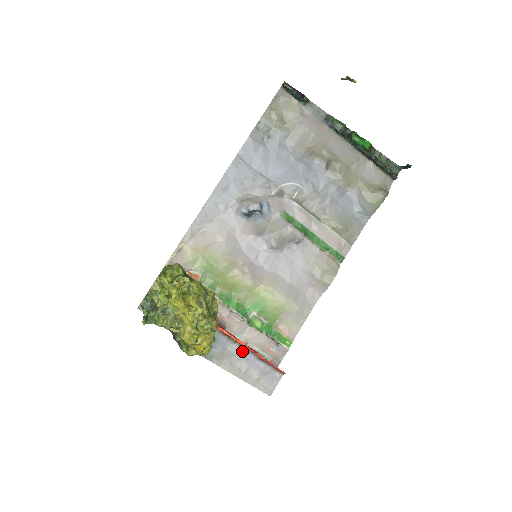
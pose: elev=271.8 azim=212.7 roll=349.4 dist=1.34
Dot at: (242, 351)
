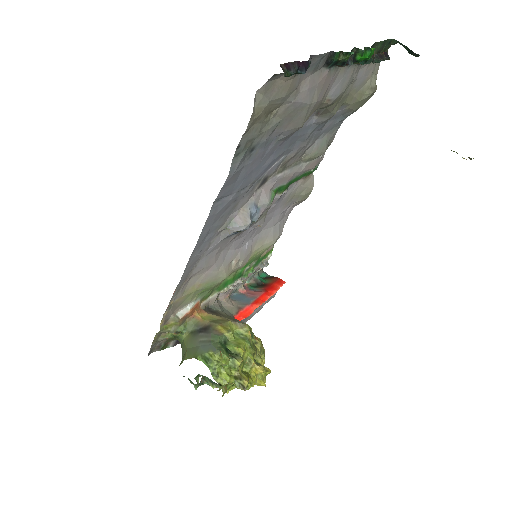
Dot at: occluded
